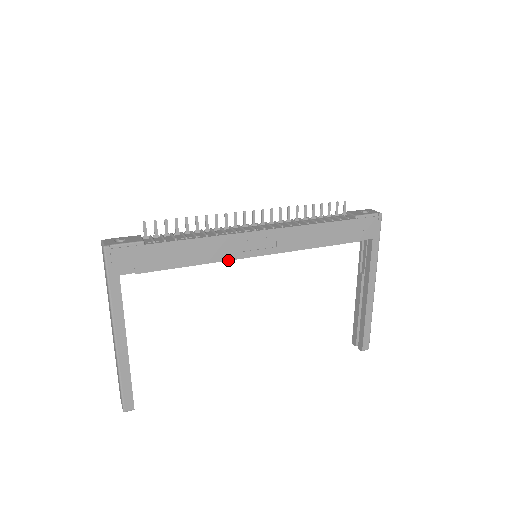
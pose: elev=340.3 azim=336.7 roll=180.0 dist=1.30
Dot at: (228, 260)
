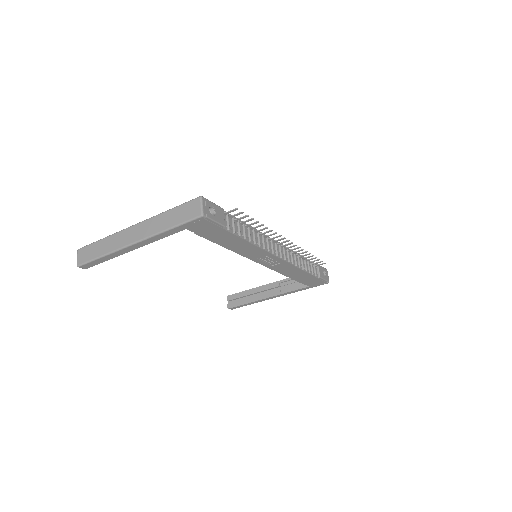
Dot at: (244, 256)
